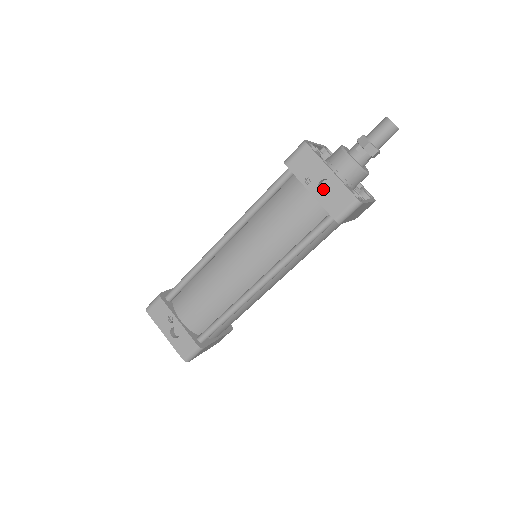
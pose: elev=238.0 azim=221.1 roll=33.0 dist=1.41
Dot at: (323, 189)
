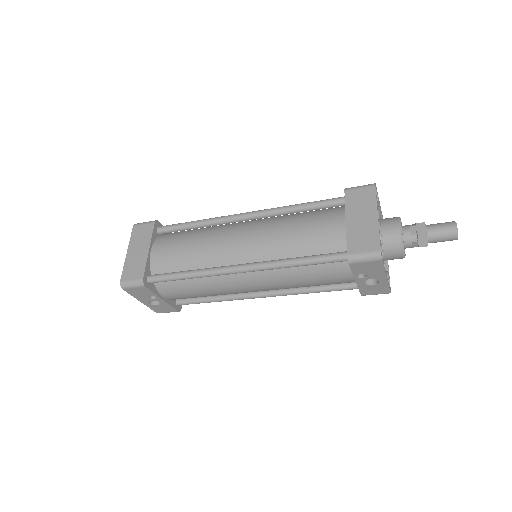
Dot at: occluded
